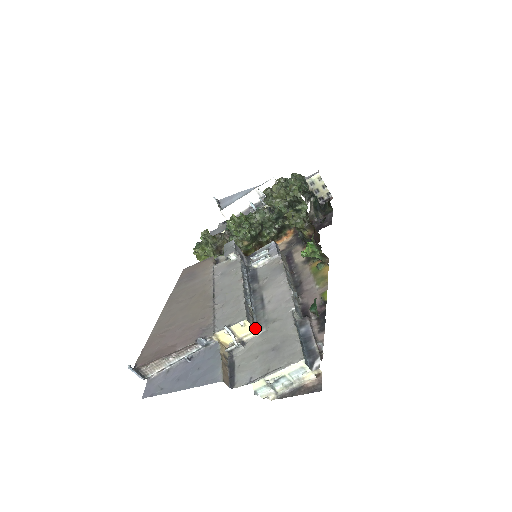
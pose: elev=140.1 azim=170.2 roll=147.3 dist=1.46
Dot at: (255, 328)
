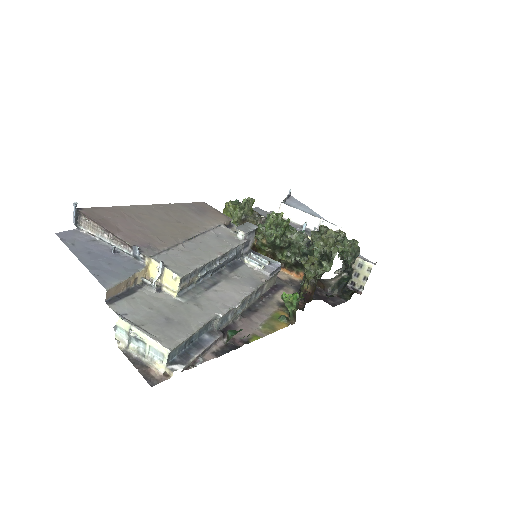
Dot at: (181, 292)
